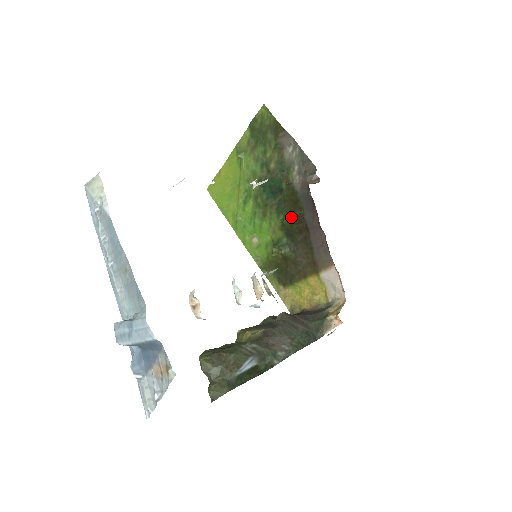
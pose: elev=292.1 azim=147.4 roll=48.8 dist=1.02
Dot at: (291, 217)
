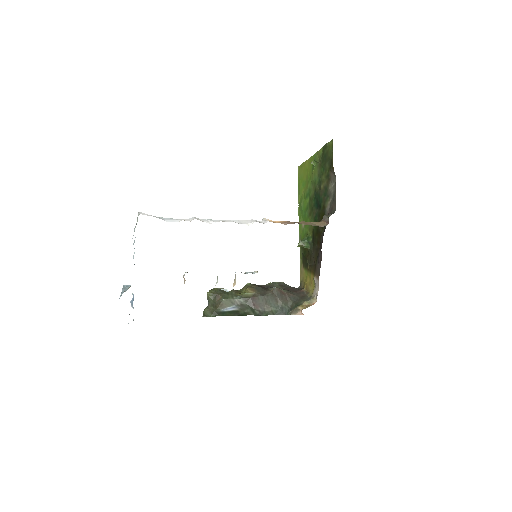
Dot at: (318, 229)
